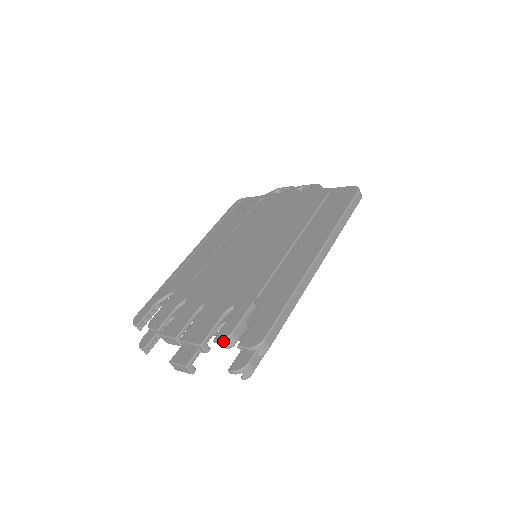
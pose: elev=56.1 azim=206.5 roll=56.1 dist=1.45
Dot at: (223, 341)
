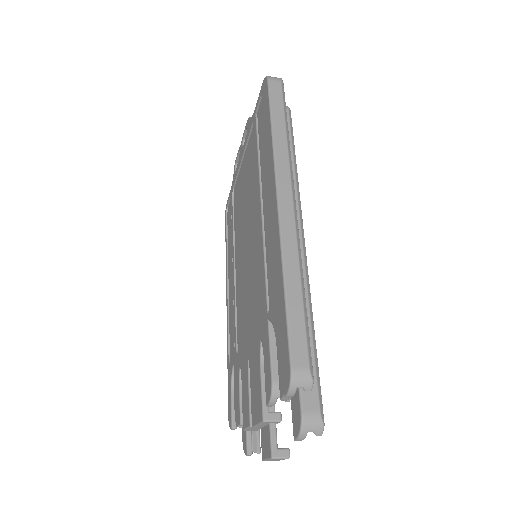
Dot at: (273, 400)
